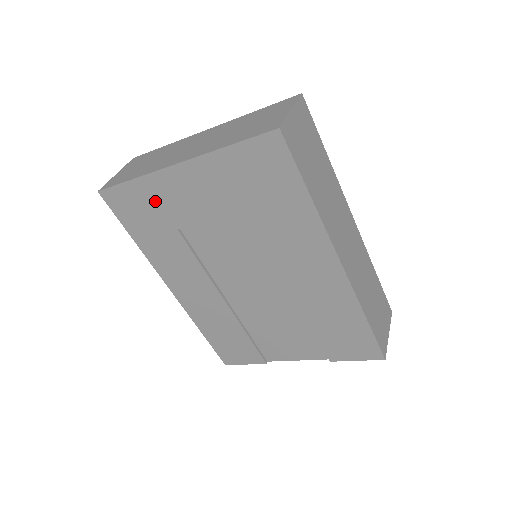
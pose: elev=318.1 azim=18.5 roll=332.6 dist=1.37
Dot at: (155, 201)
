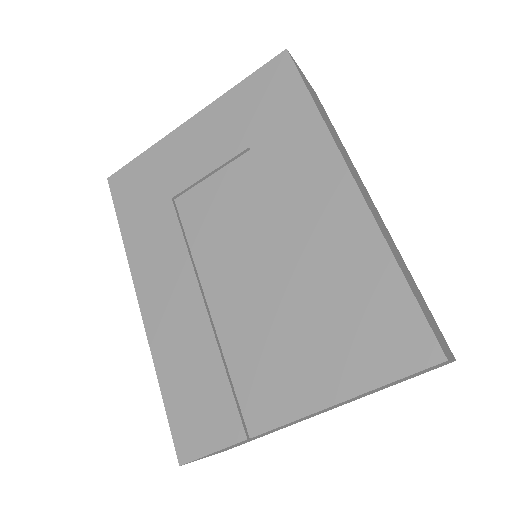
Dot at: (159, 169)
